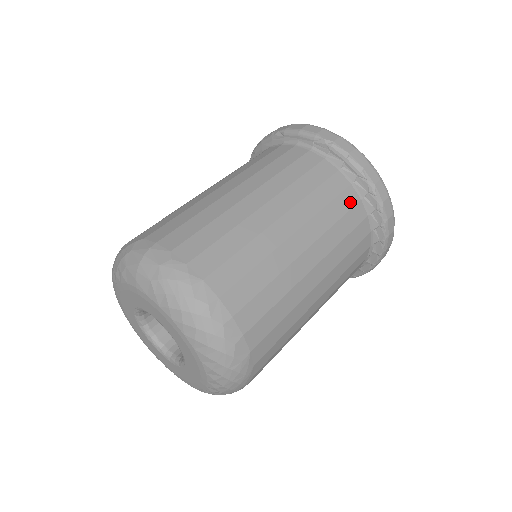
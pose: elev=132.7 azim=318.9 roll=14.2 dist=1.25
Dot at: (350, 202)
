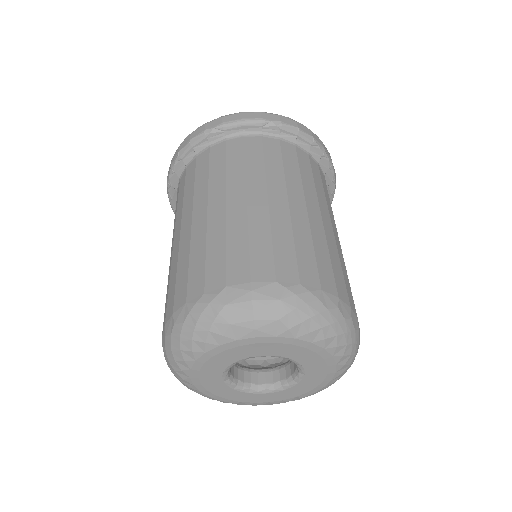
Dot at: (317, 170)
